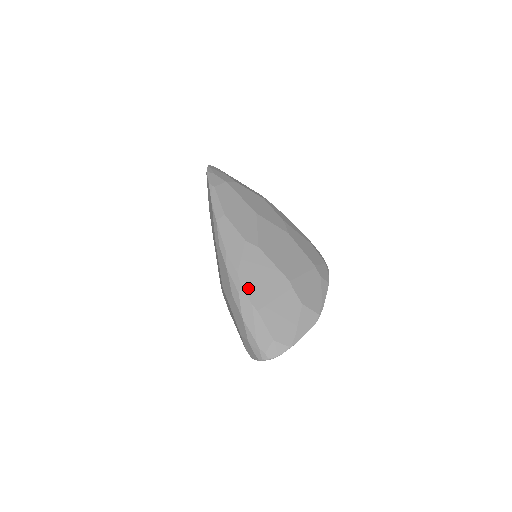
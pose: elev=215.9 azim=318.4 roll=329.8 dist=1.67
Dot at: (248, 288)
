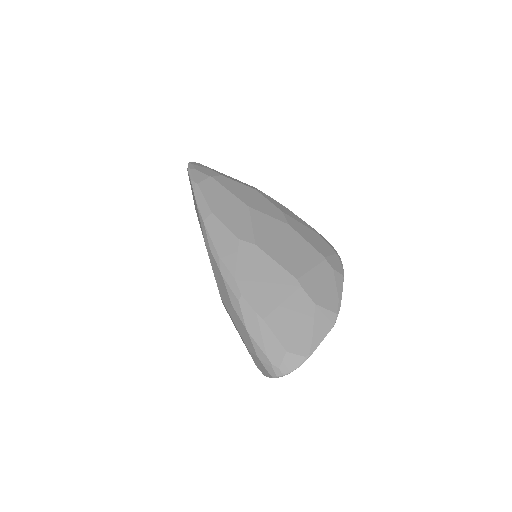
Dot at: (249, 294)
